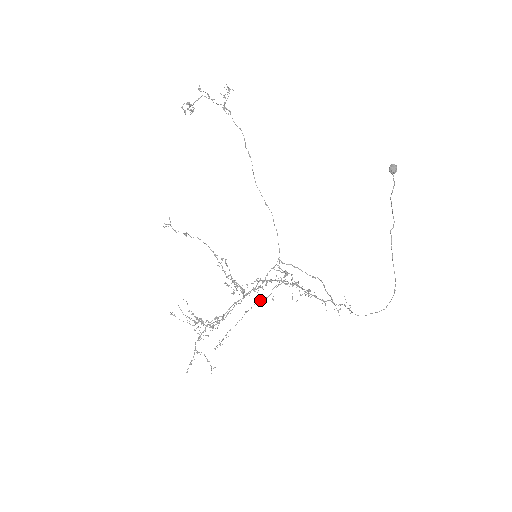
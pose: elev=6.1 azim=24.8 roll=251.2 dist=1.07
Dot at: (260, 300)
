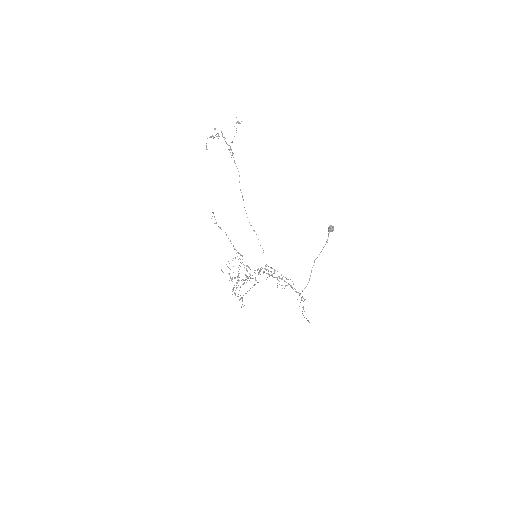
Dot at: occluded
